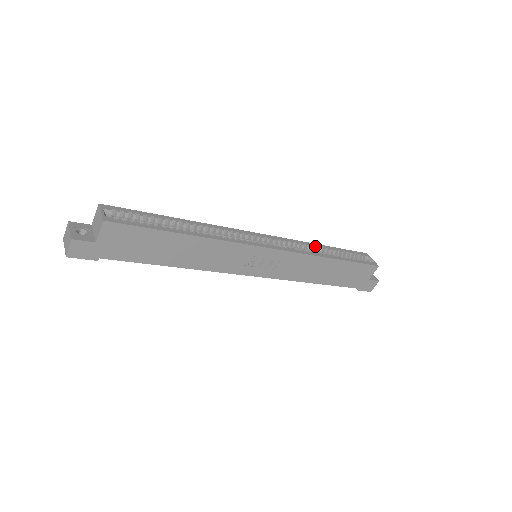
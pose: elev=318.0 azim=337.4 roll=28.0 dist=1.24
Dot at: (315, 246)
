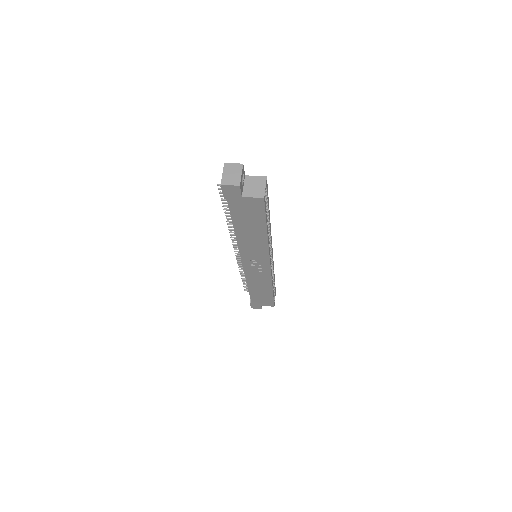
Dot at: occluded
